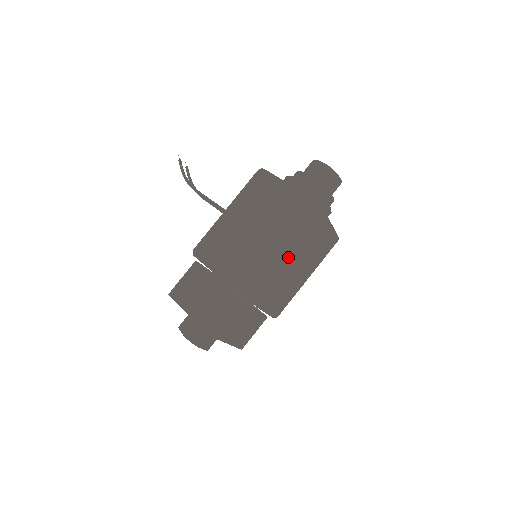
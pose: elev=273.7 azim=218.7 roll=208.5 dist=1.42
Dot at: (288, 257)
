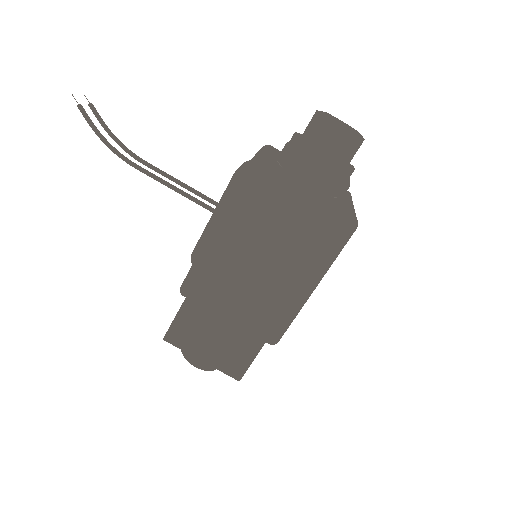
Dot at: occluded
